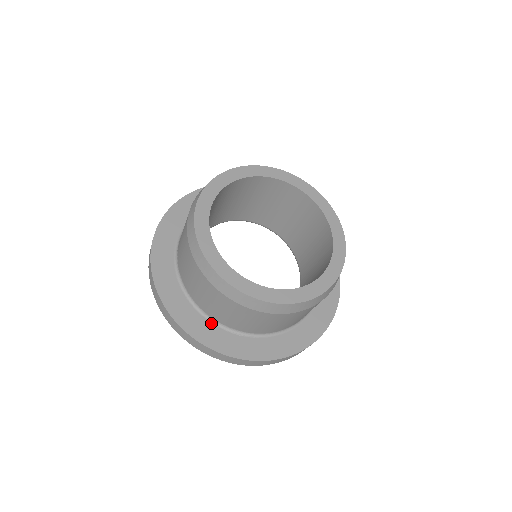
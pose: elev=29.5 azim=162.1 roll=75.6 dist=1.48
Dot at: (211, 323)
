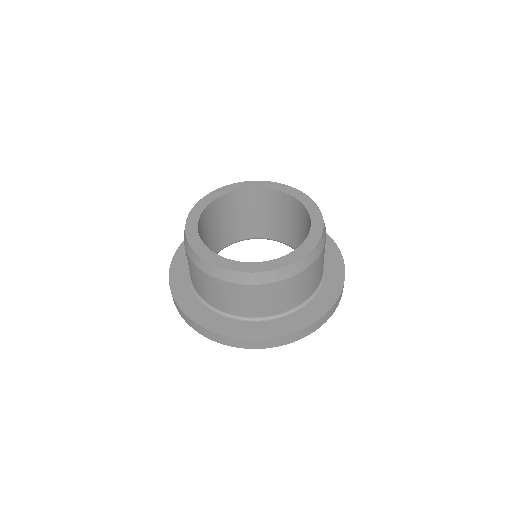
Dot at: (205, 306)
